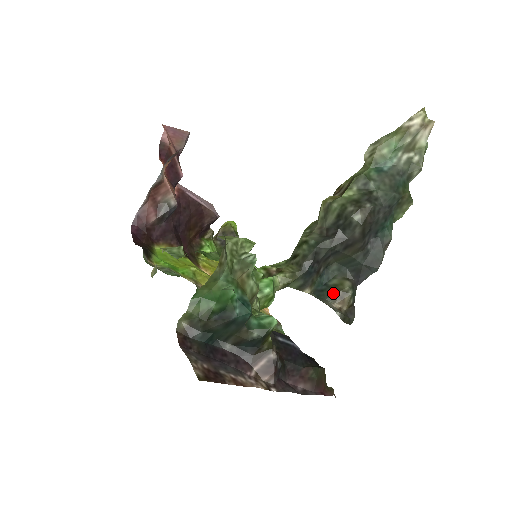
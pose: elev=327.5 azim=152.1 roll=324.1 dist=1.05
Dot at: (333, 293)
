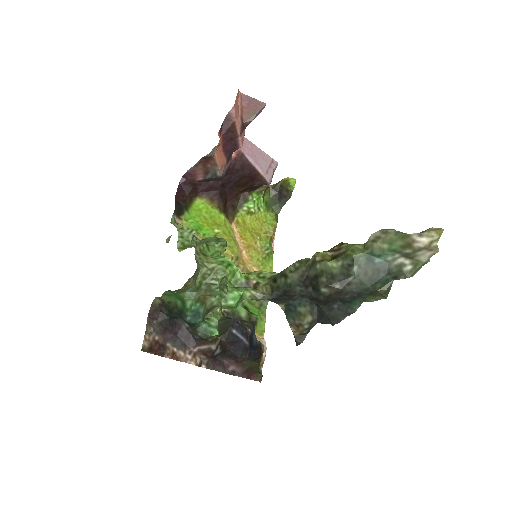
Dot at: (294, 319)
